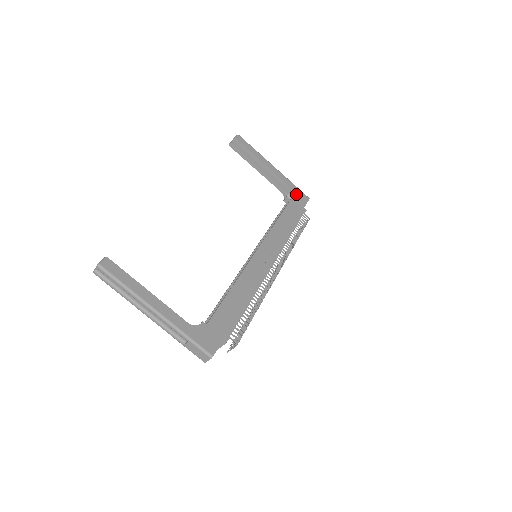
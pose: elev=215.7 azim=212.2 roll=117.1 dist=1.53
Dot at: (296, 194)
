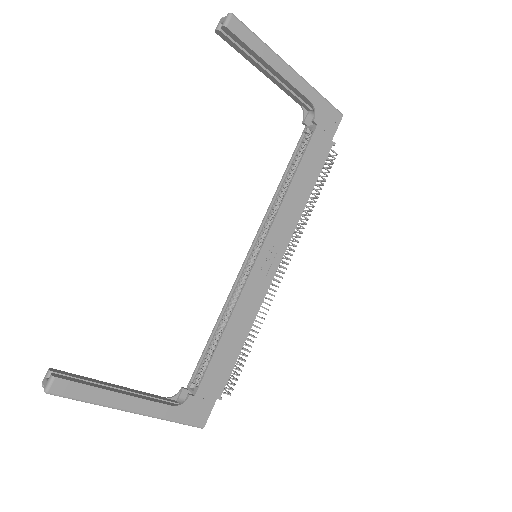
Dot at: (323, 117)
